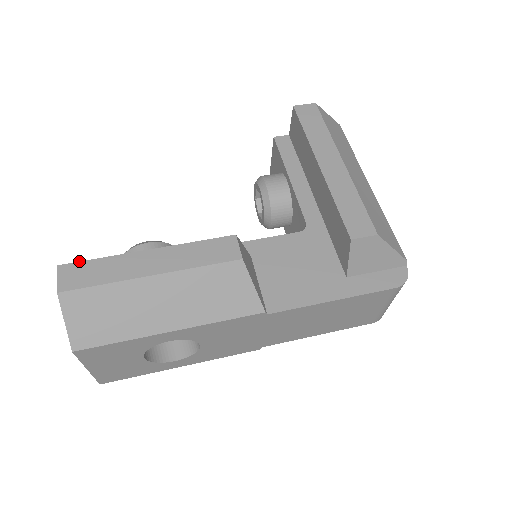
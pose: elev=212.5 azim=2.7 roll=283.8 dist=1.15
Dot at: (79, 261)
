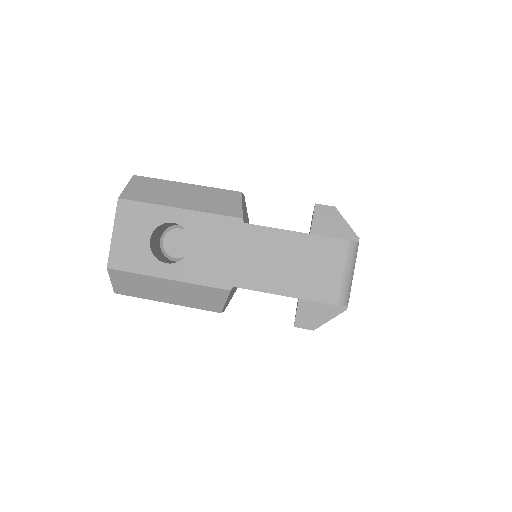
Dot at: occluded
